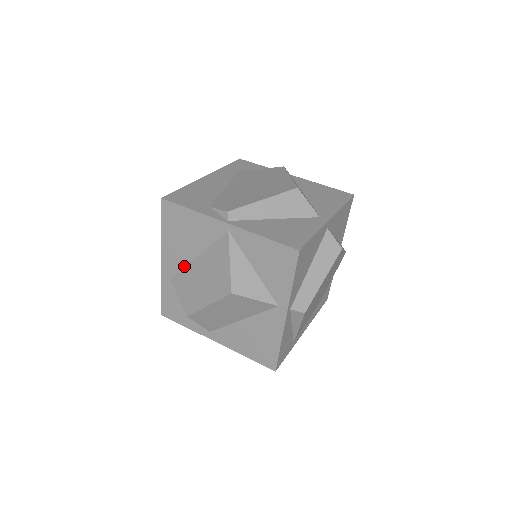
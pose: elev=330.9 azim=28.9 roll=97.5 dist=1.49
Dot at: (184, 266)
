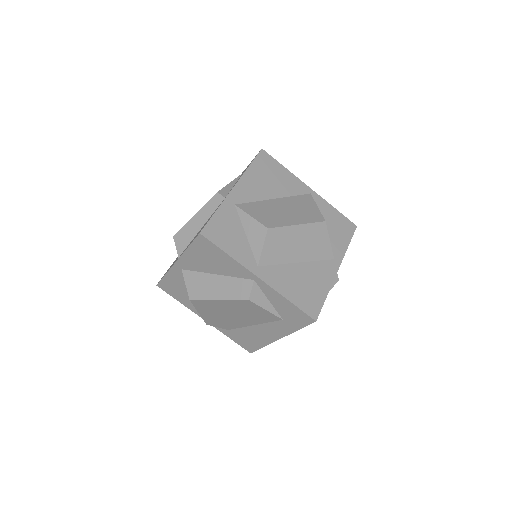
Dot at: (258, 200)
